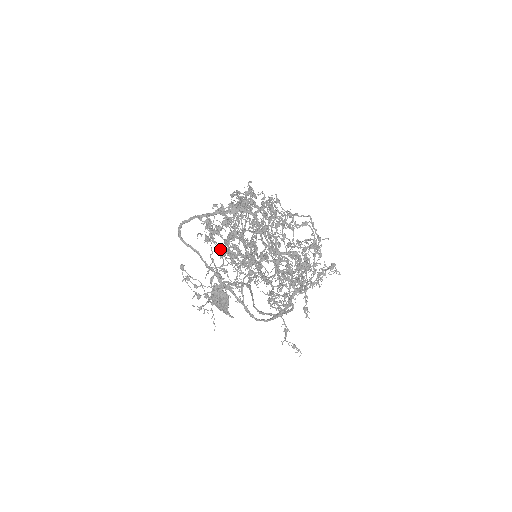
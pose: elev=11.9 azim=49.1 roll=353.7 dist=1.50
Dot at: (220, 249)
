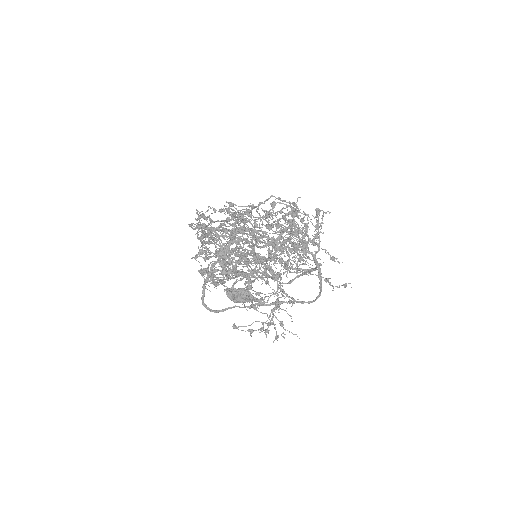
Dot at: occluded
